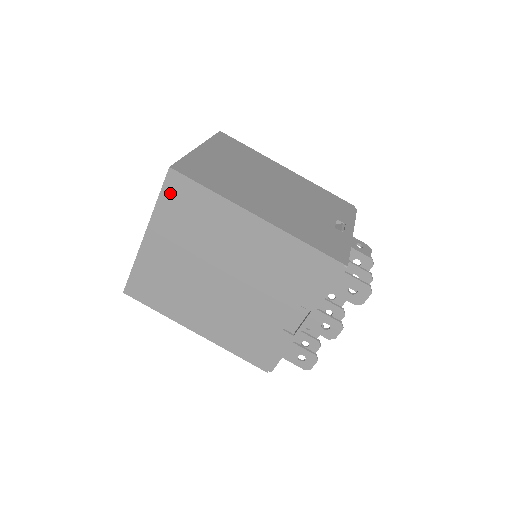
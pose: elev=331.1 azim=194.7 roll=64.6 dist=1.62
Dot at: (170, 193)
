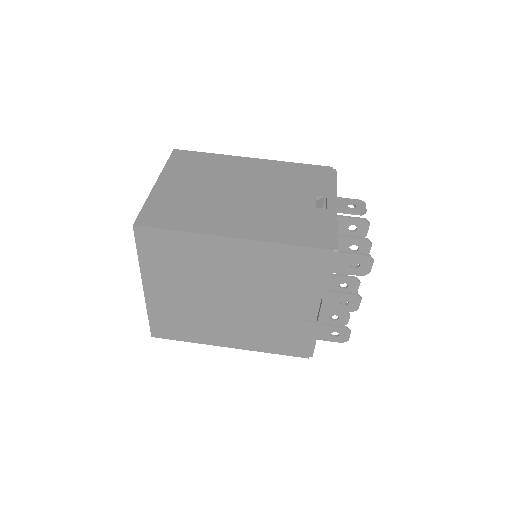
Dot at: (145, 246)
